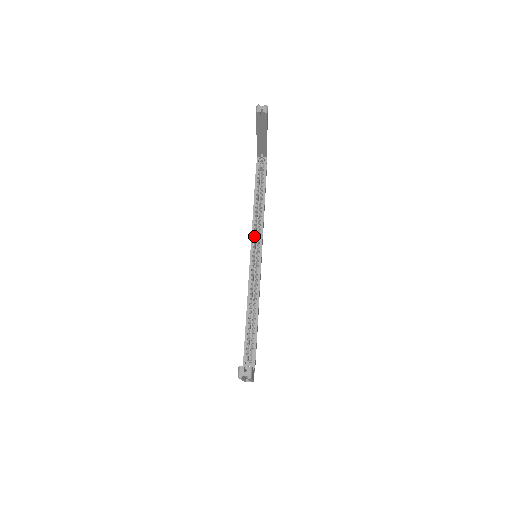
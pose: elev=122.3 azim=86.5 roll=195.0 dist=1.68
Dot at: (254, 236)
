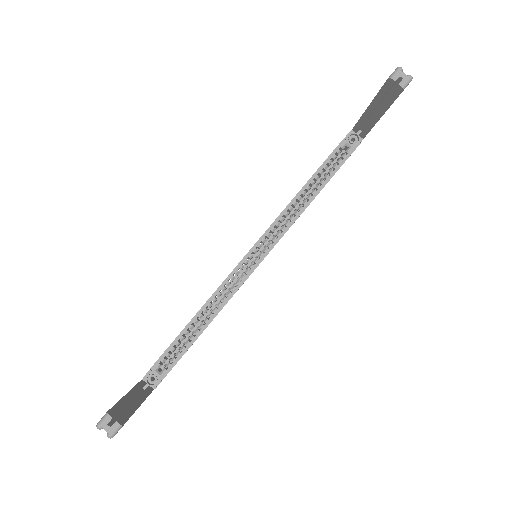
Dot at: (272, 229)
